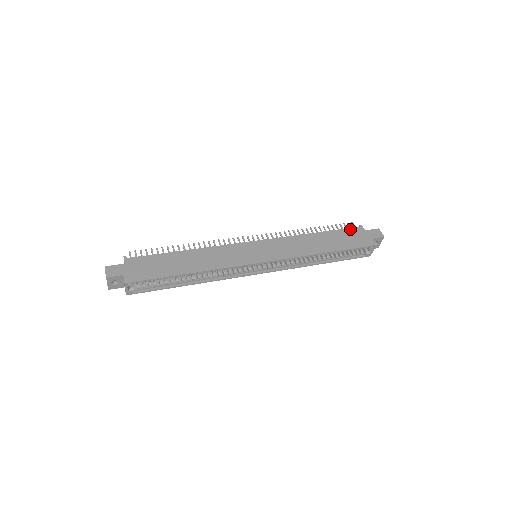
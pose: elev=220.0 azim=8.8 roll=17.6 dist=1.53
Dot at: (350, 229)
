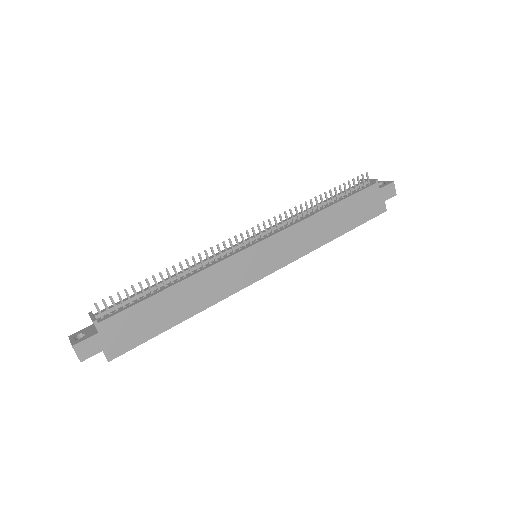
Dot at: (365, 191)
